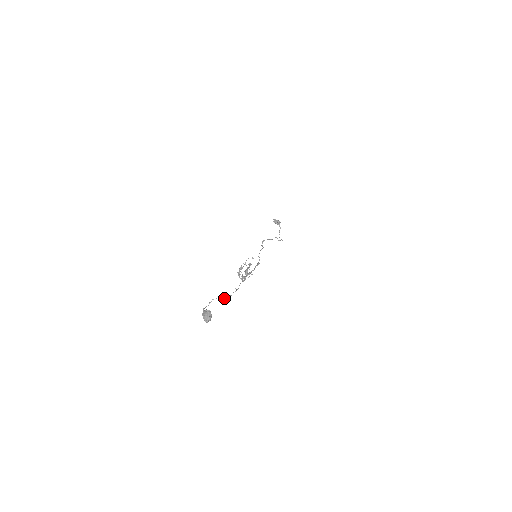
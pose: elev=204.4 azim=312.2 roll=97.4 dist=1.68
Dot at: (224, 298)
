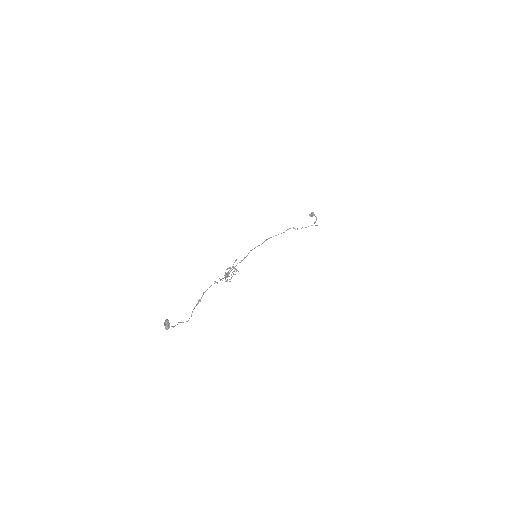
Dot at: (196, 304)
